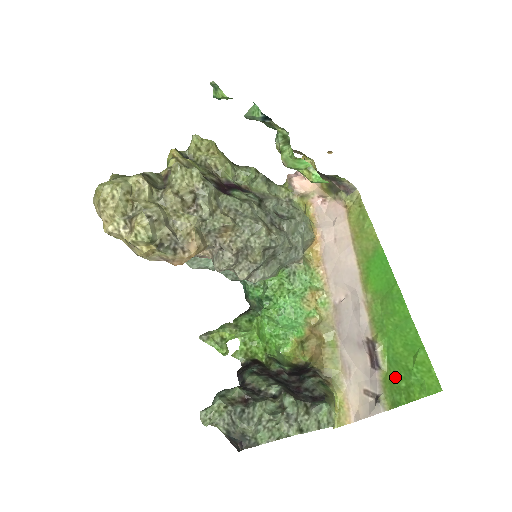
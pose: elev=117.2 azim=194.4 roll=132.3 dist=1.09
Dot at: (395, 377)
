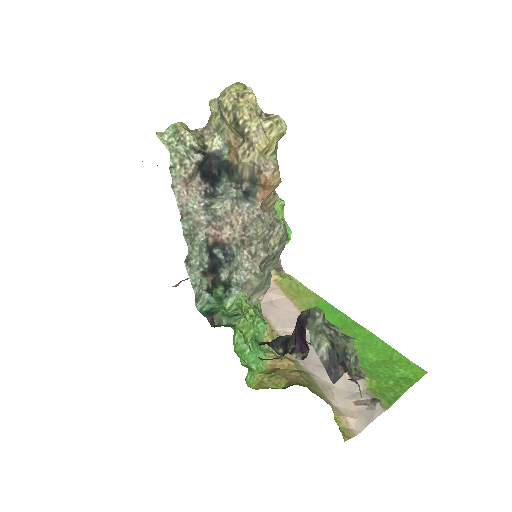
Dot at: (381, 380)
